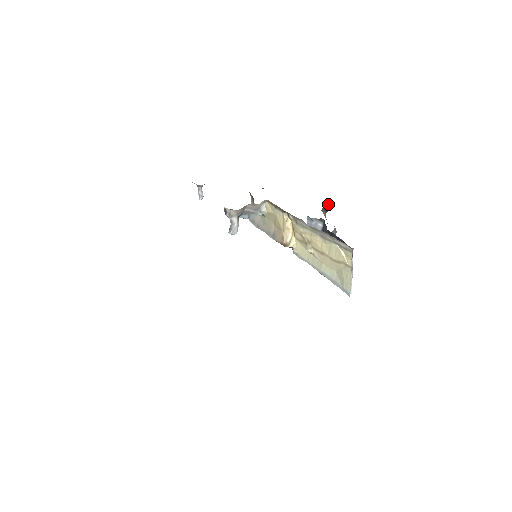
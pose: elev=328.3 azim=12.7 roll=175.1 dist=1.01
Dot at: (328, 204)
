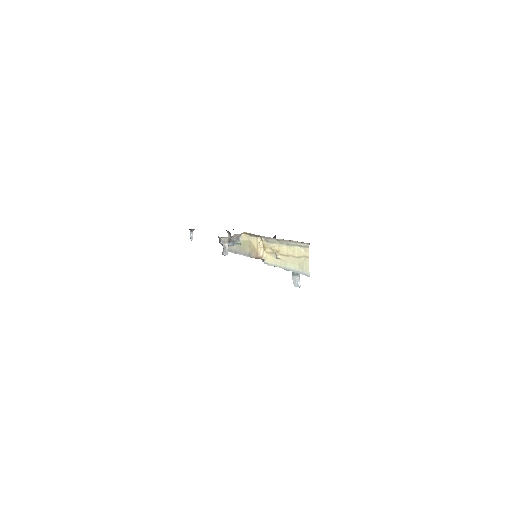
Dot at: (275, 236)
